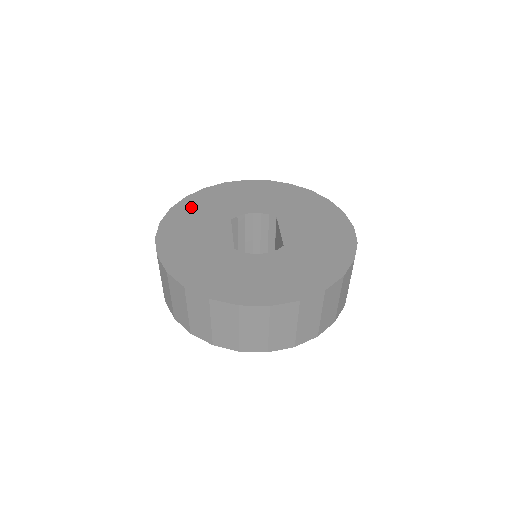
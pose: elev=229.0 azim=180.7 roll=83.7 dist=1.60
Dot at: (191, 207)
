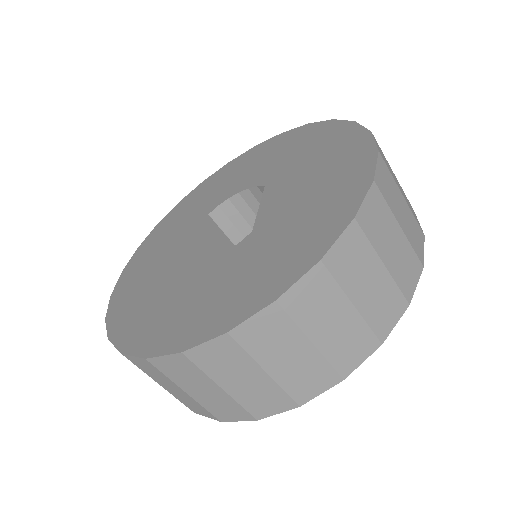
Dot at: (176, 214)
